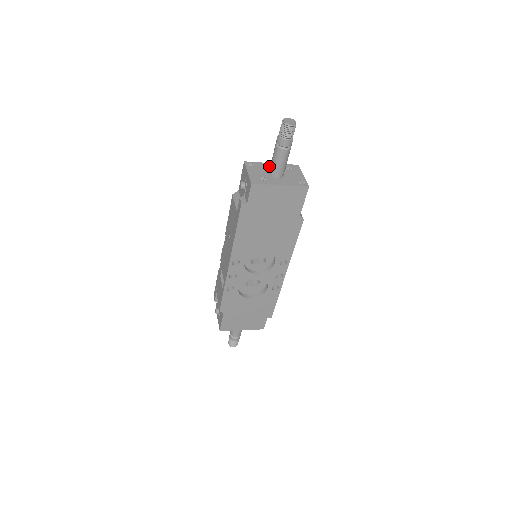
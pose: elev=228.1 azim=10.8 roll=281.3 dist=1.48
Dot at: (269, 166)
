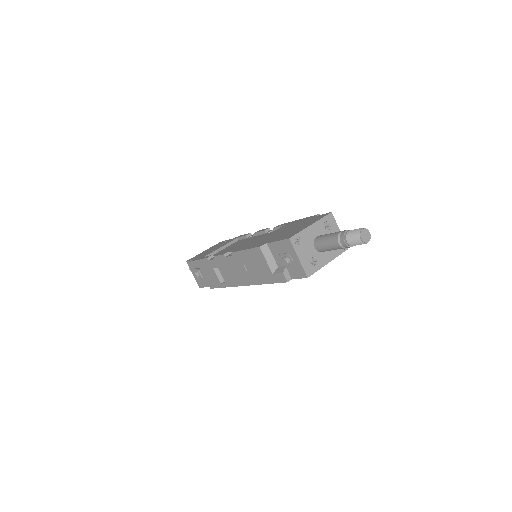
Dot at: (311, 233)
